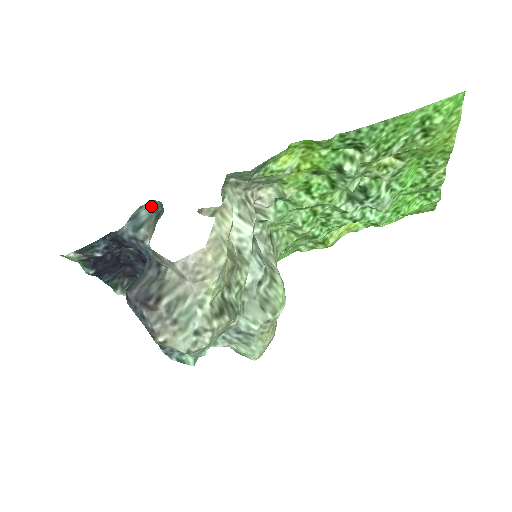
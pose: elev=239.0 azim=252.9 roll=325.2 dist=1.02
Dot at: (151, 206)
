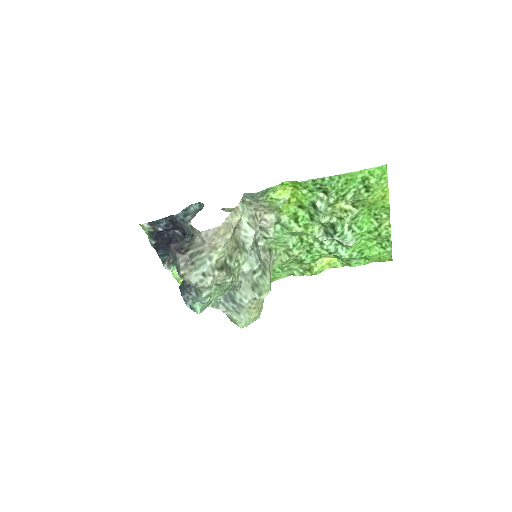
Dot at: (197, 206)
